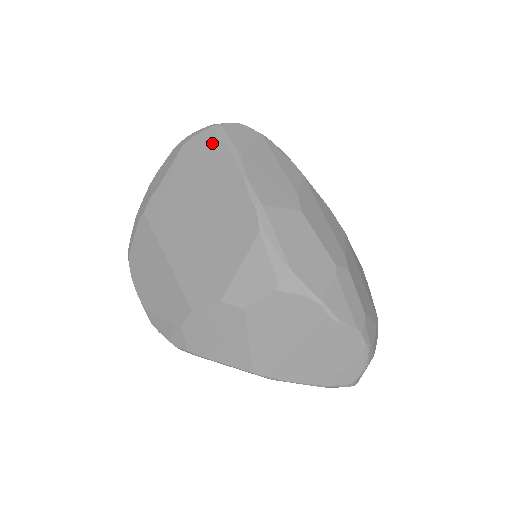
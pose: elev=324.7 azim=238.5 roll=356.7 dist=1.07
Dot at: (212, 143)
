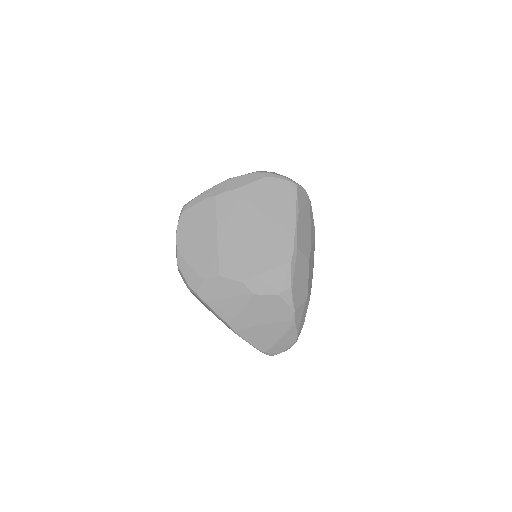
Dot at: (286, 192)
